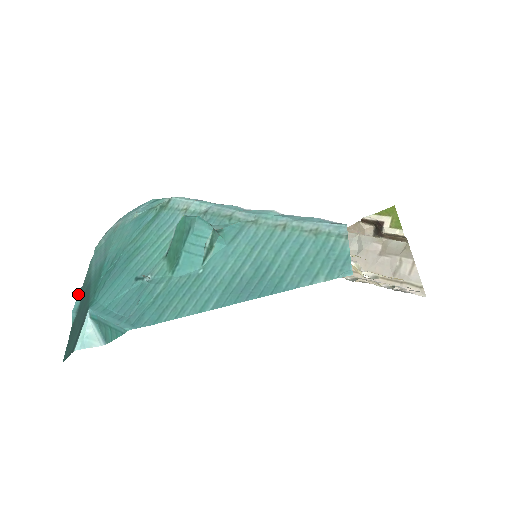
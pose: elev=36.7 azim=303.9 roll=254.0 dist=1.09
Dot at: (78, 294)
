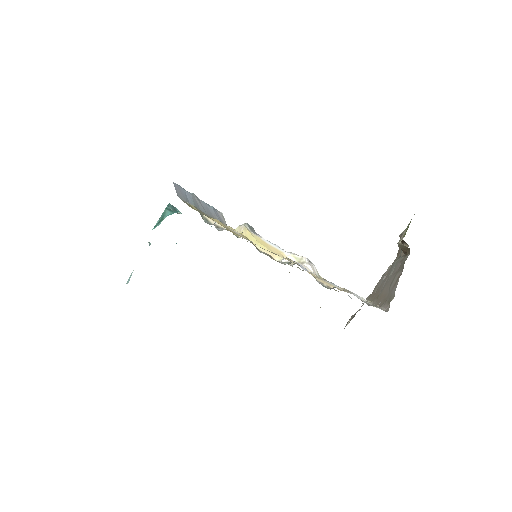
Dot at: occluded
